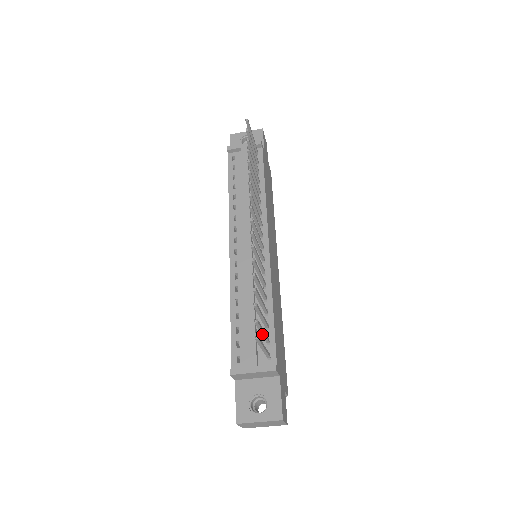
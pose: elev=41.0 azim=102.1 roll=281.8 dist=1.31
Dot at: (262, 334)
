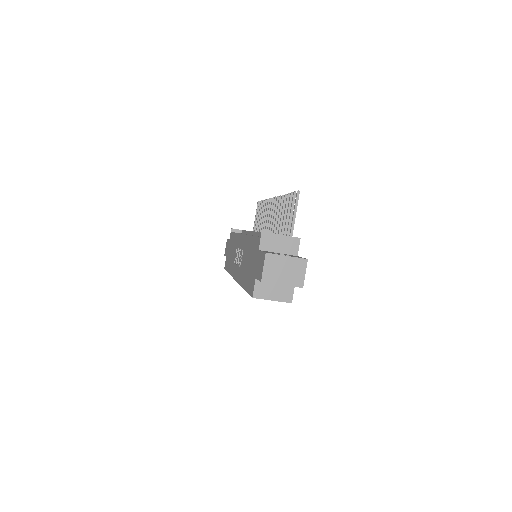
Dot at: (290, 219)
